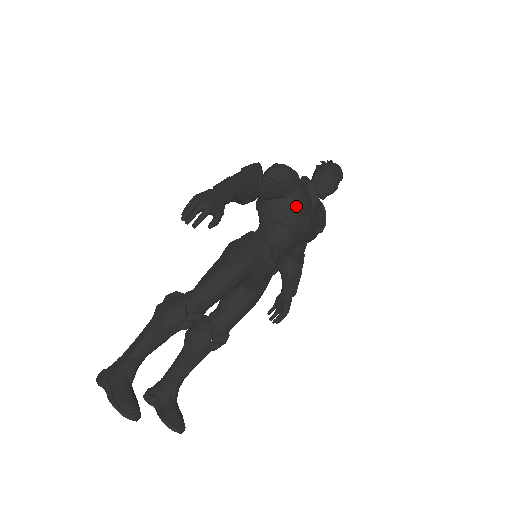
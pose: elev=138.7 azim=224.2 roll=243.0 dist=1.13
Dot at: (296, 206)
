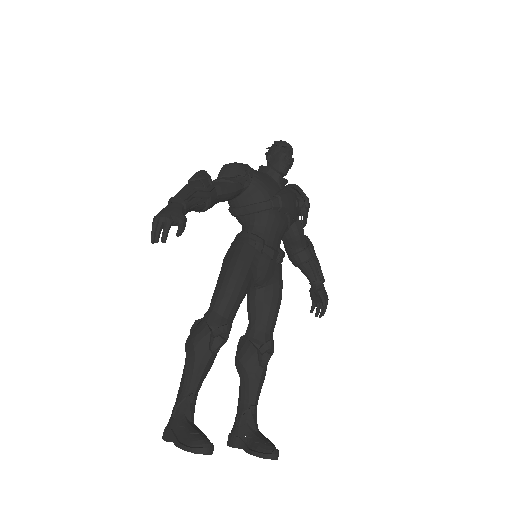
Dot at: (260, 190)
